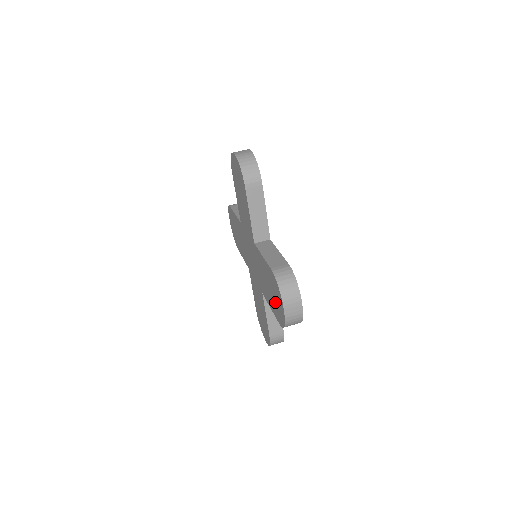
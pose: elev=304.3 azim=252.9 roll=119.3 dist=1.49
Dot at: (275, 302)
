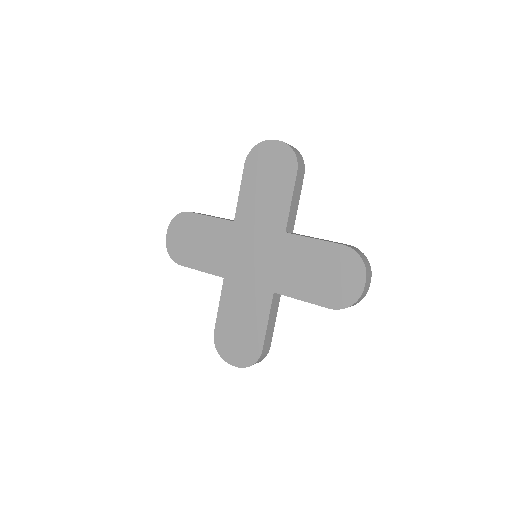
Dot at: (275, 170)
